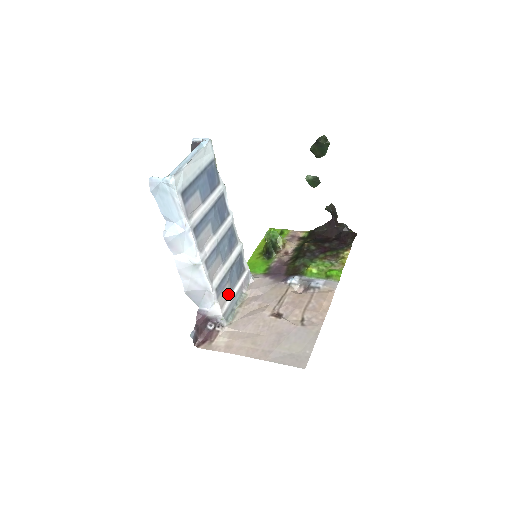
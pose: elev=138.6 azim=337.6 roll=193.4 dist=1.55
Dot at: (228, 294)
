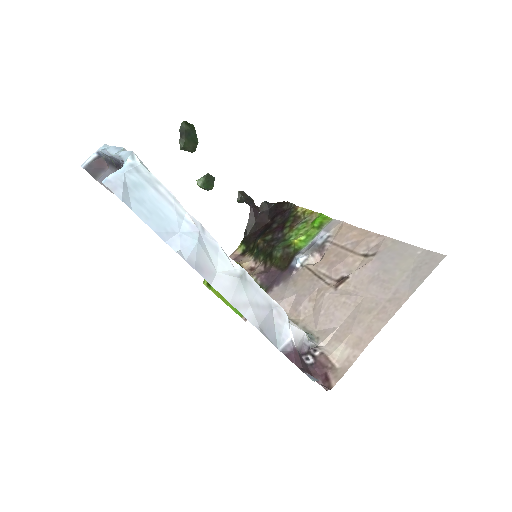
Dot at: occluded
